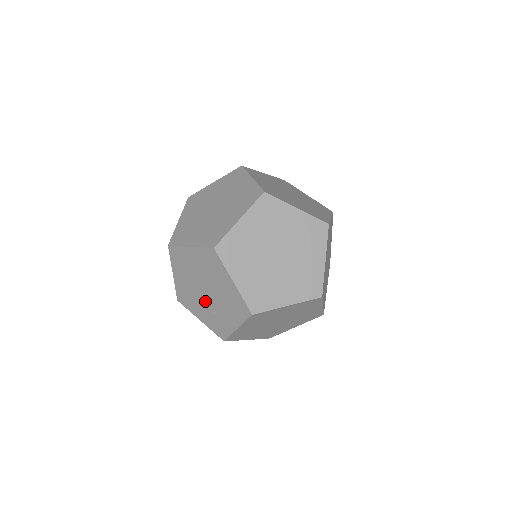
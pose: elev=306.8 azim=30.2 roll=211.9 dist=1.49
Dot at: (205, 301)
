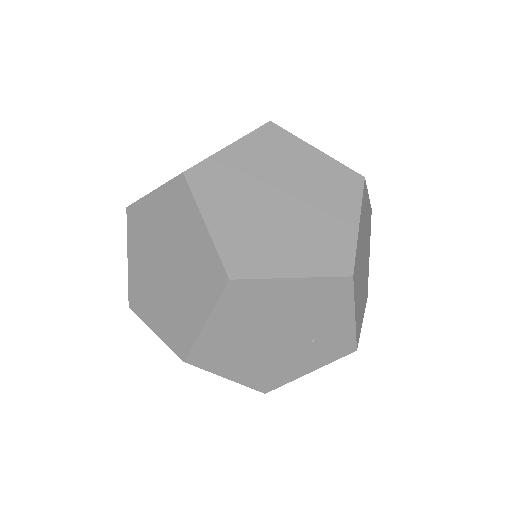
Dot at: (291, 347)
